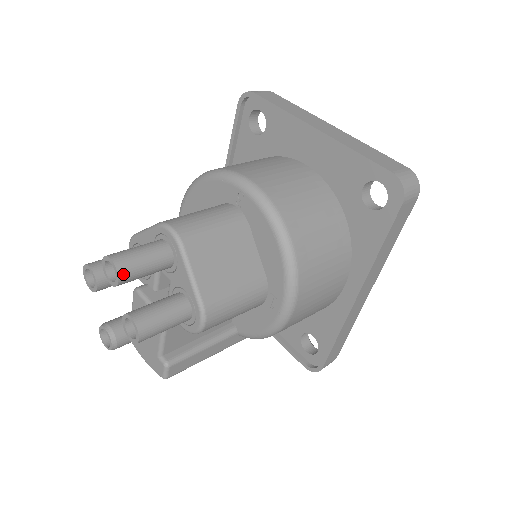
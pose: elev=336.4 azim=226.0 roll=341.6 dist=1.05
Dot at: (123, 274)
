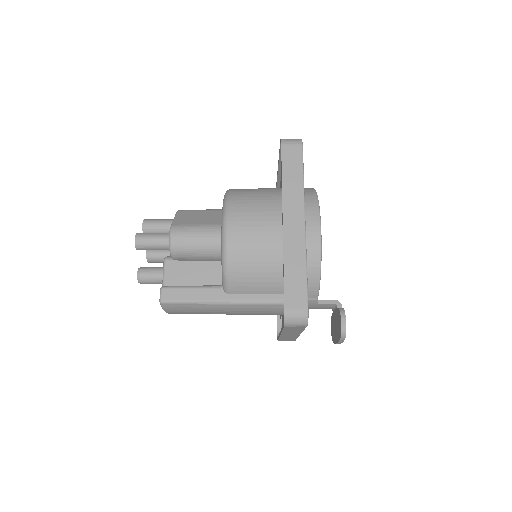
Dot at: (146, 222)
